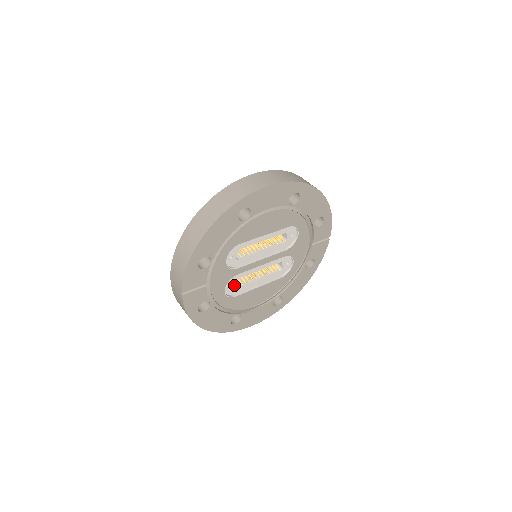
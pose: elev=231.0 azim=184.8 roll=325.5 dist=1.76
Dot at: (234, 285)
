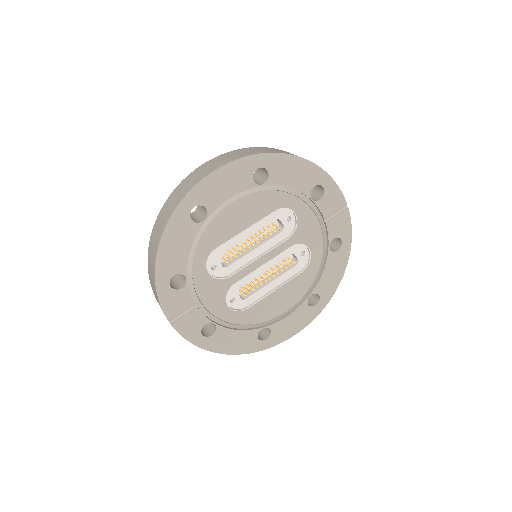
Dot at: (239, 296)
